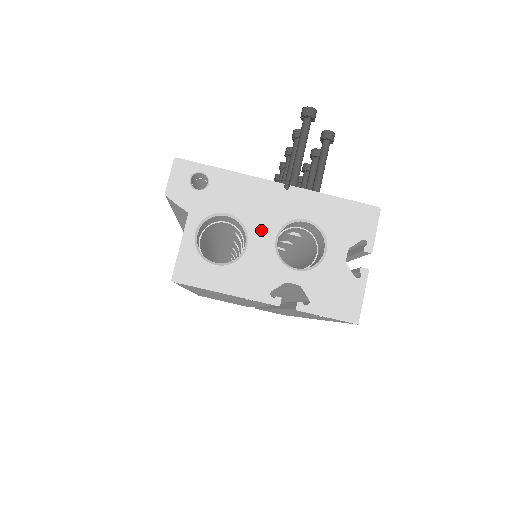
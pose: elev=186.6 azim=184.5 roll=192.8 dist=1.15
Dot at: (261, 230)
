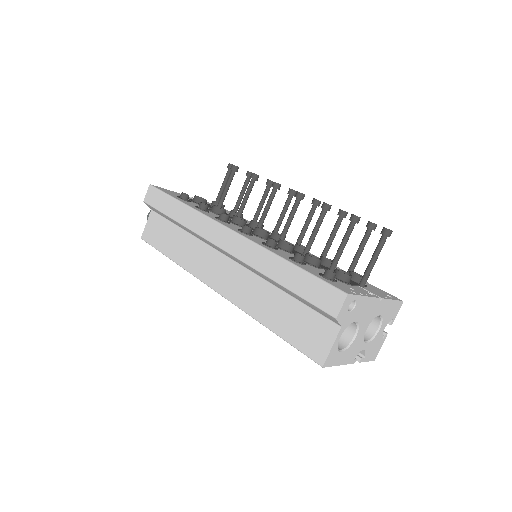
Dot at: (364, 327)
